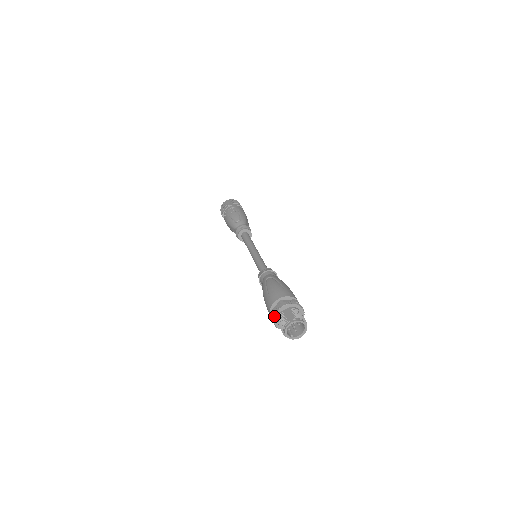
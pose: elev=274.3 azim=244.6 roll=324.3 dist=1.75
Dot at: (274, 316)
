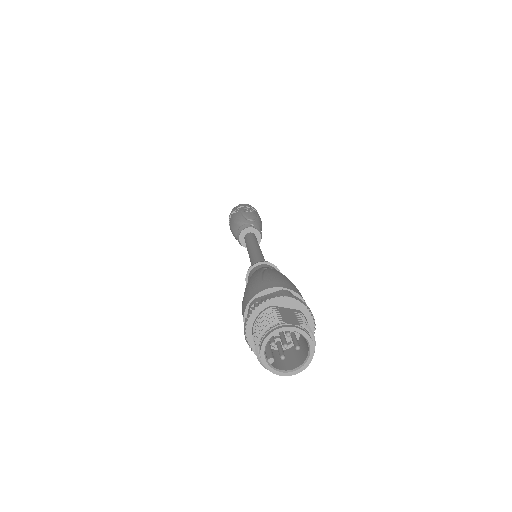
Dot at: (257, 306)
